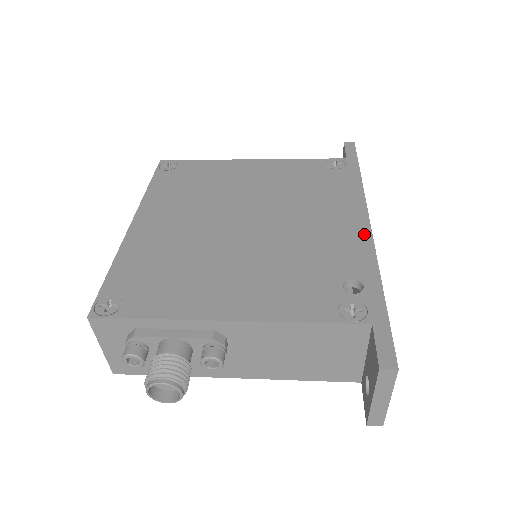
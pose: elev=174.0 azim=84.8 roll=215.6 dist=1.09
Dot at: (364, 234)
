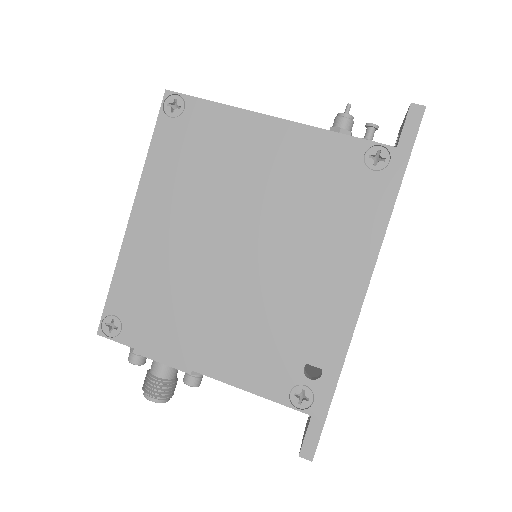
Dot at: (353, 304)
